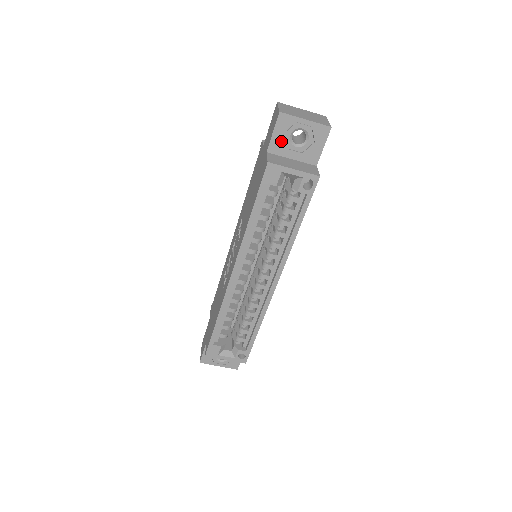
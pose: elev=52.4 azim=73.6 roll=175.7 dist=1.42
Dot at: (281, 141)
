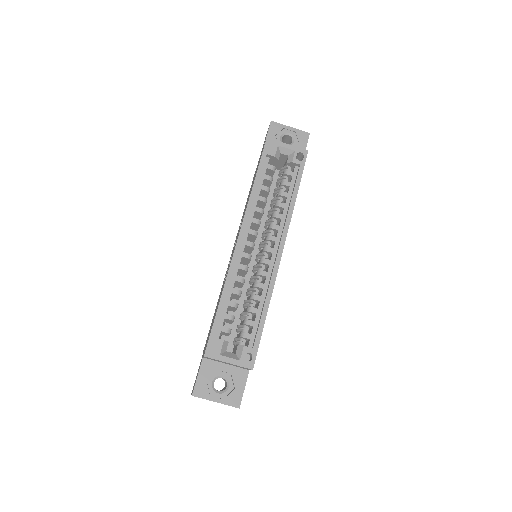
Dot at: occluded
